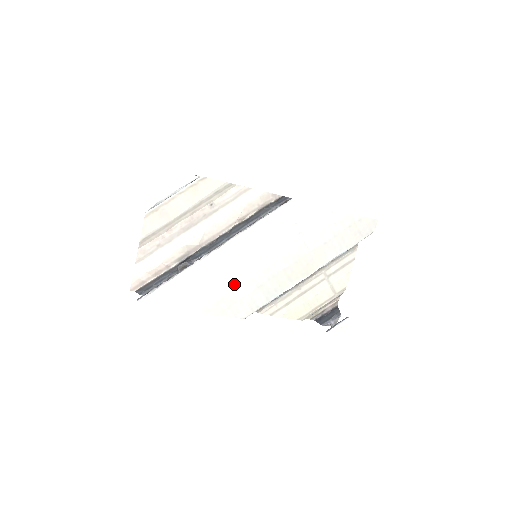
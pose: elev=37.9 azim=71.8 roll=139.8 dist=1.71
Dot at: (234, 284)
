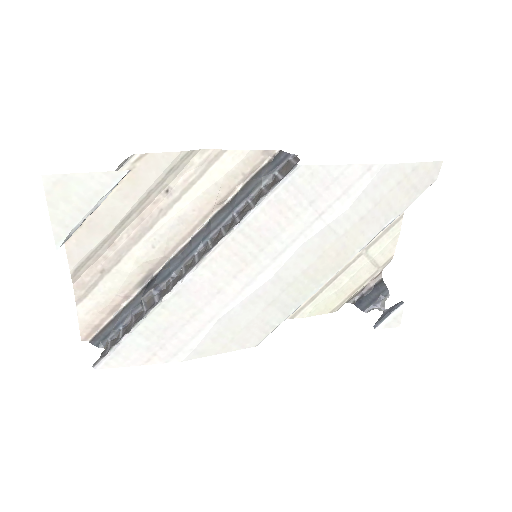
Dot at: (232, 311)
